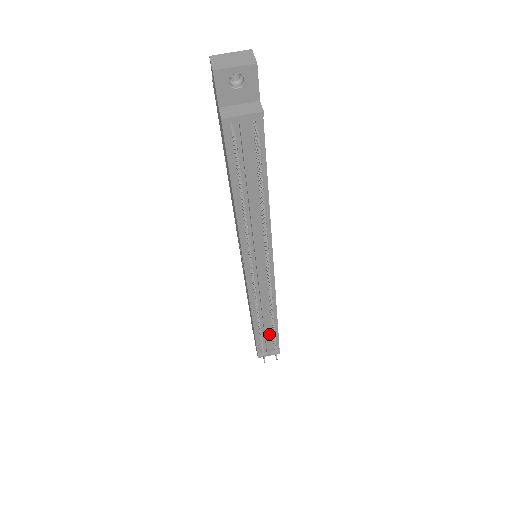
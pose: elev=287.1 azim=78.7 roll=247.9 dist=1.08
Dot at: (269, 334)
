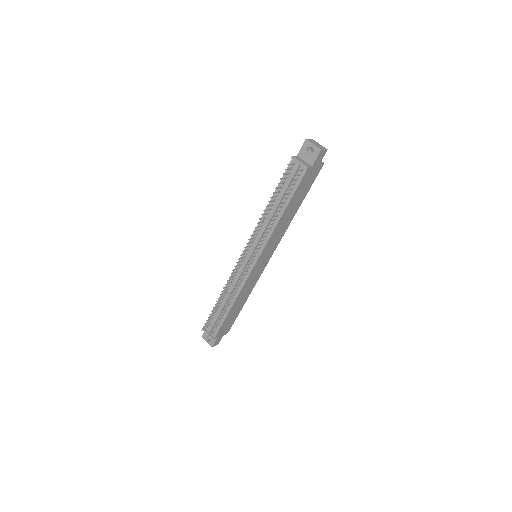
Dot at: occluded
